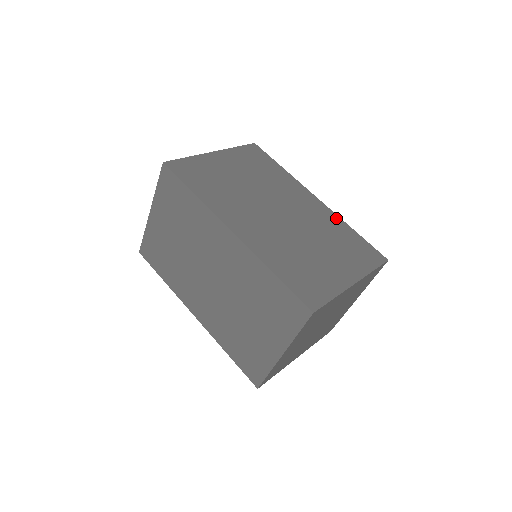
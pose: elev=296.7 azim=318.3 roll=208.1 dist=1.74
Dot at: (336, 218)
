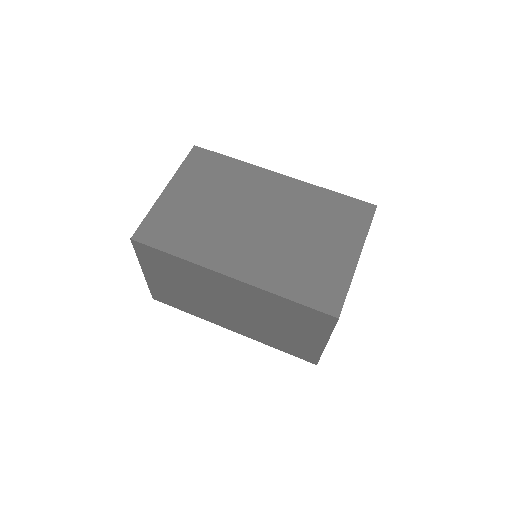
Dot at: (310, 188)
